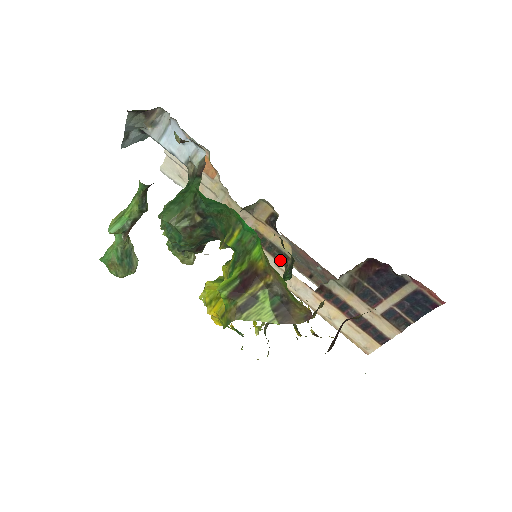
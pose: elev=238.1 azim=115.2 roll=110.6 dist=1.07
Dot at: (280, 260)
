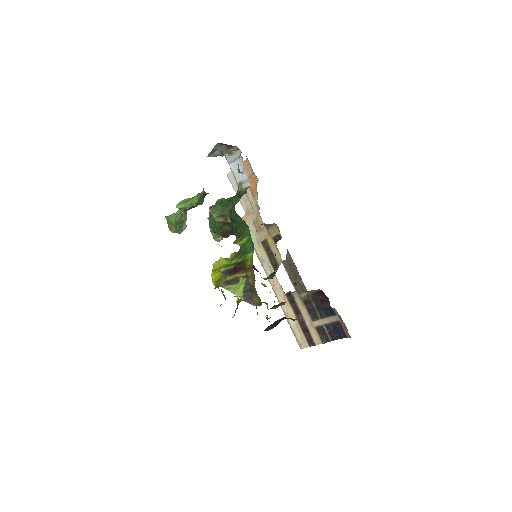
Dot at: (273, 265)
